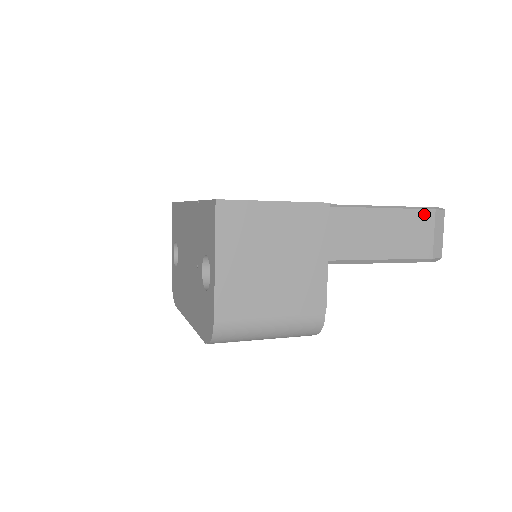
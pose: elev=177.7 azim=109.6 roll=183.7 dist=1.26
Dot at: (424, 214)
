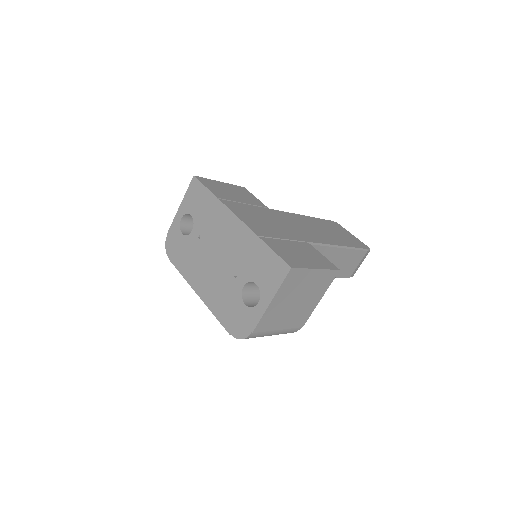
Dot at: (361, 253)
